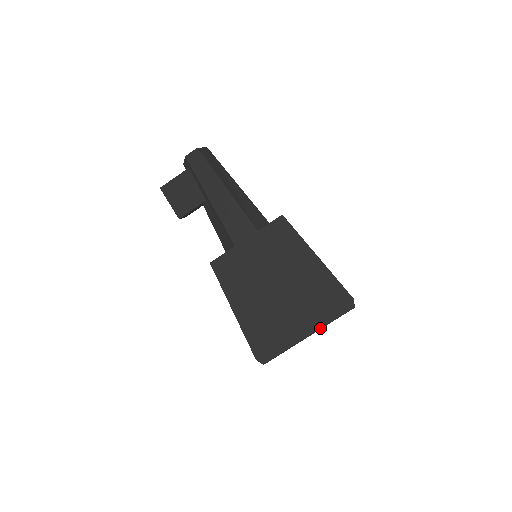
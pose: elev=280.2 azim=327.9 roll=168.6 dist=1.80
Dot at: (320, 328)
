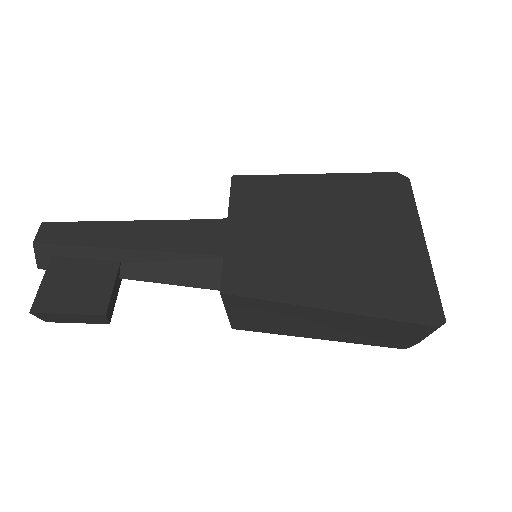
Dot at: (419, 223)
